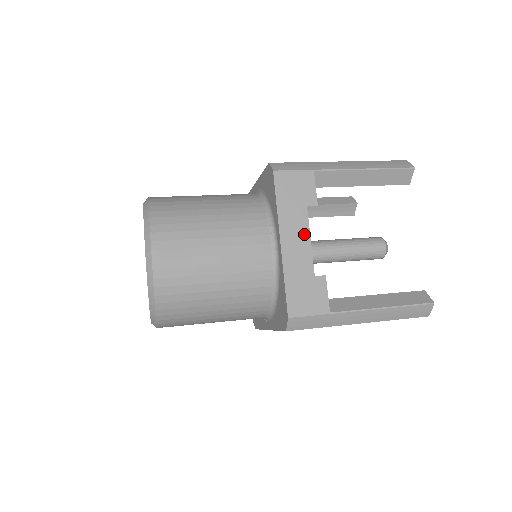
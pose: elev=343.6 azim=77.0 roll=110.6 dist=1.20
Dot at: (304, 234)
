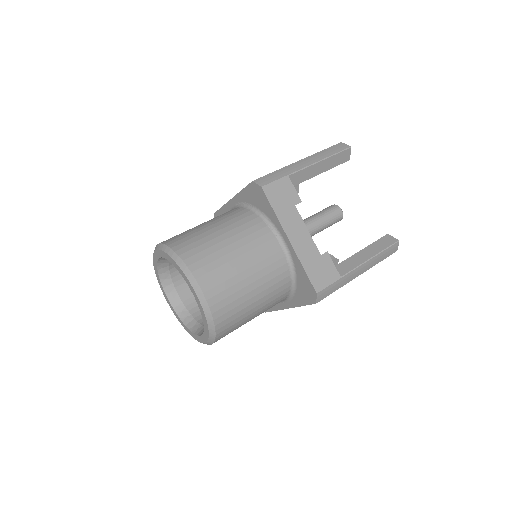
Dot at: (302, 227)
